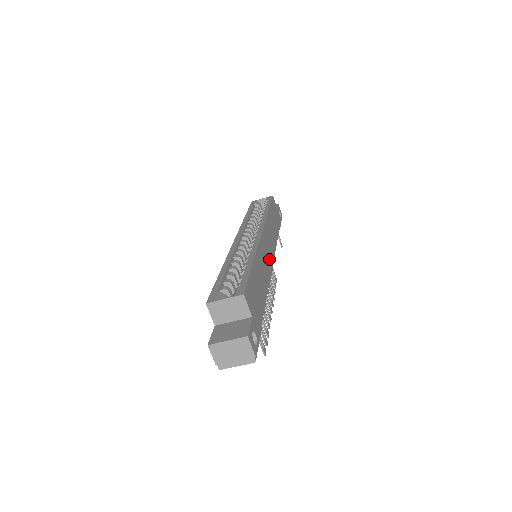
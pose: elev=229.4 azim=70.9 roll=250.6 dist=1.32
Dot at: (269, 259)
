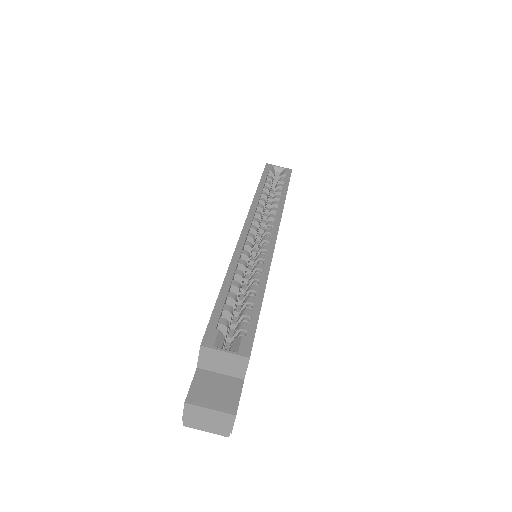
Dot at: occluded
